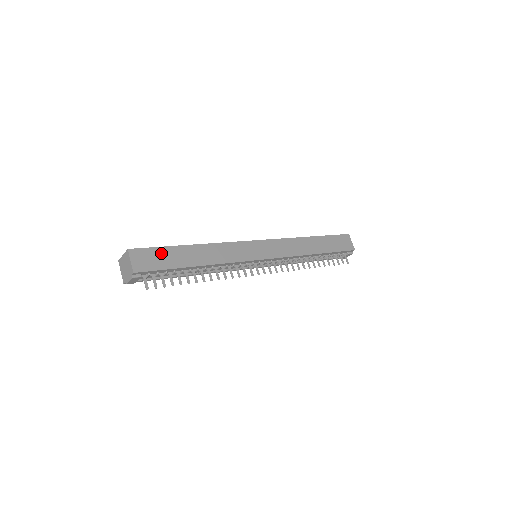
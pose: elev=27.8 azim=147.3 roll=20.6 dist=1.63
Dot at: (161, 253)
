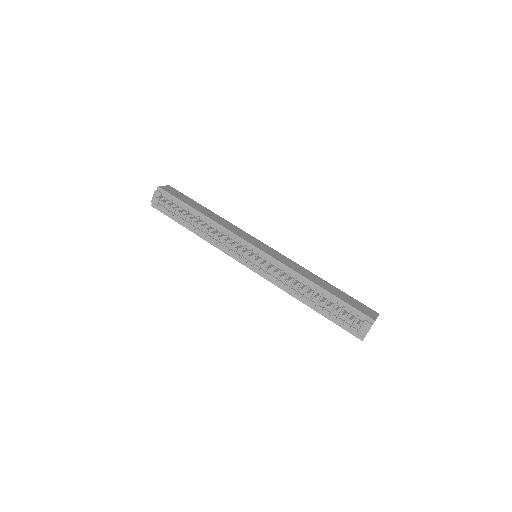
Dot at: (185, 197)
